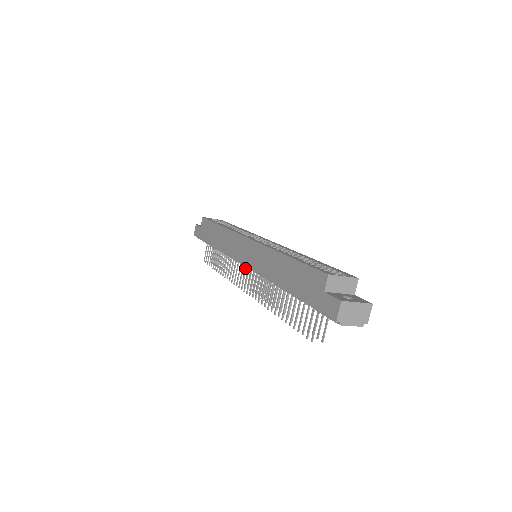
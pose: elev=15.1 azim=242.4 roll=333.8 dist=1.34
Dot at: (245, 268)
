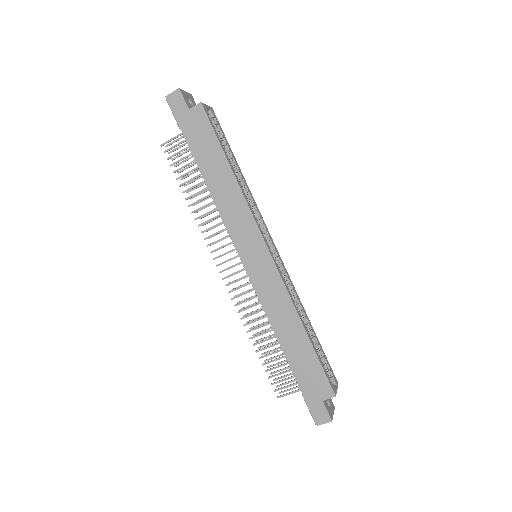
Dot at: (237, 256)
